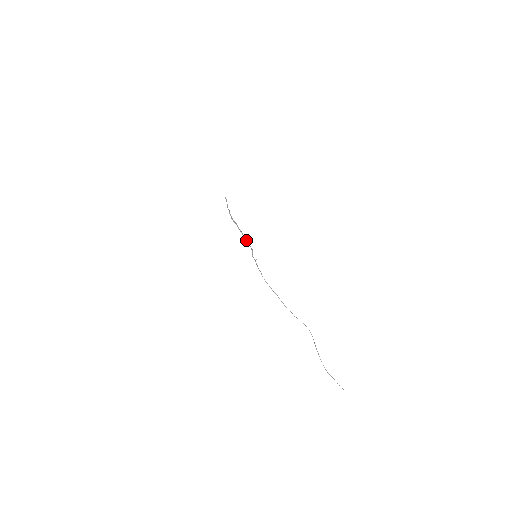
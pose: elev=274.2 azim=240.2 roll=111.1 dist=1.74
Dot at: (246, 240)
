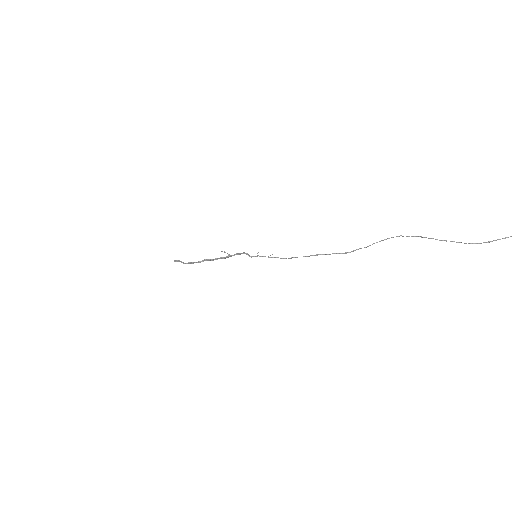
Dot at: (229, 256)
